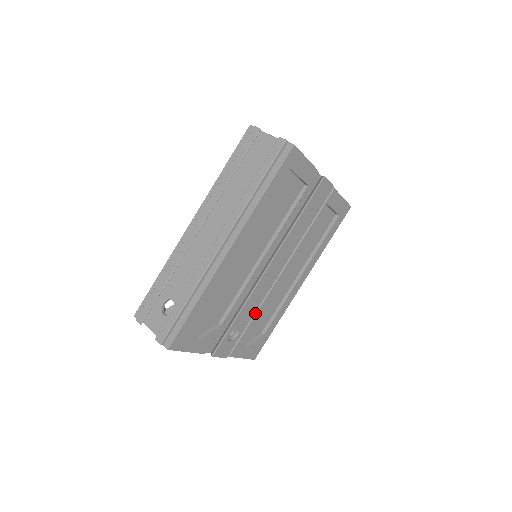
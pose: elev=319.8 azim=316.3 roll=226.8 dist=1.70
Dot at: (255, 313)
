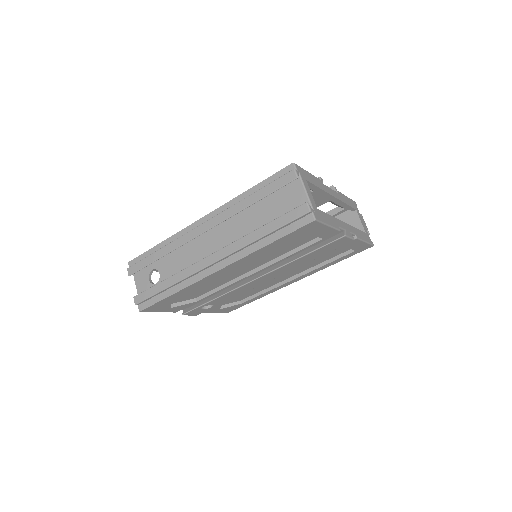
Dot at: occluded
